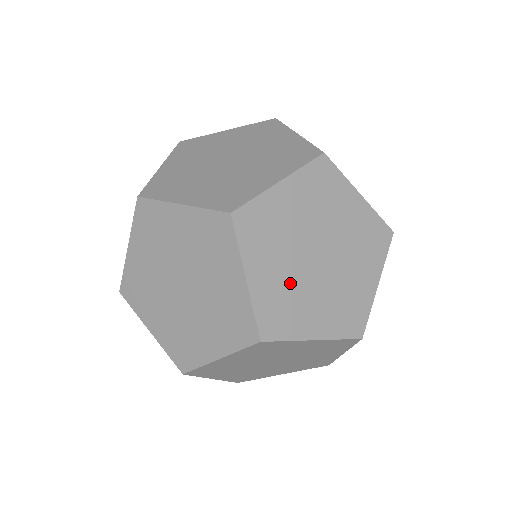
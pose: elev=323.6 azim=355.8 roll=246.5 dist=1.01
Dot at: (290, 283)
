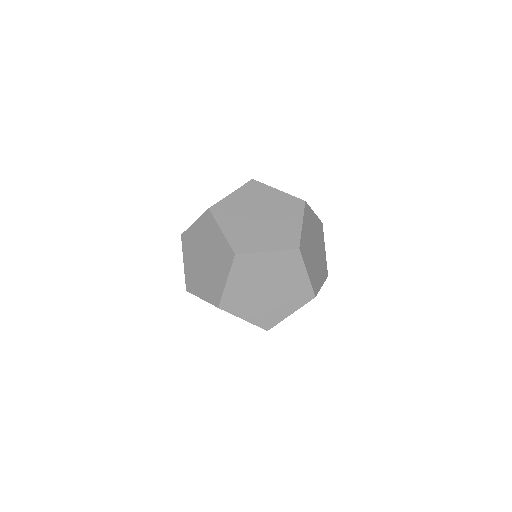
Dot at: (246, 230)
